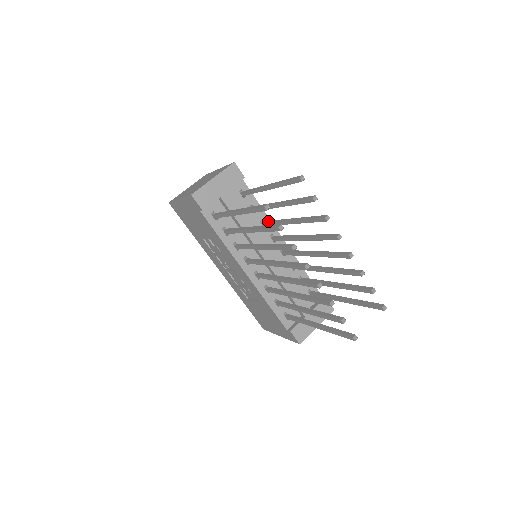
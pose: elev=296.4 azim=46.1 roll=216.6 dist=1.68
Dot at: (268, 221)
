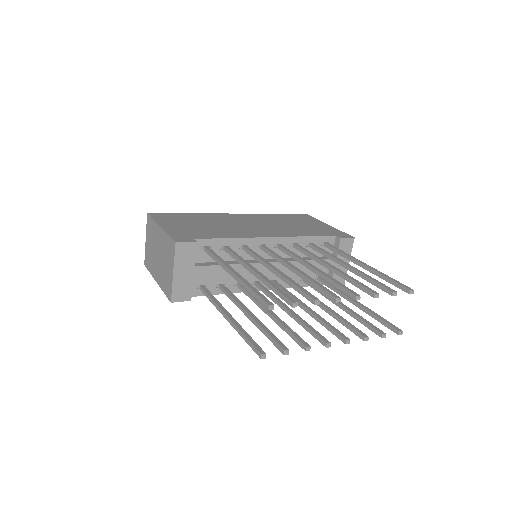
Dot at: (248, 252)
